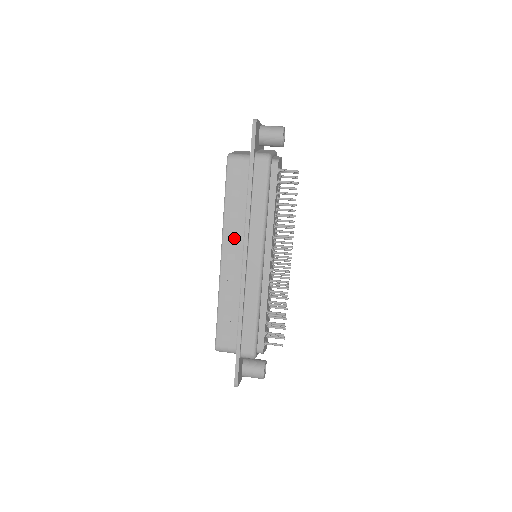
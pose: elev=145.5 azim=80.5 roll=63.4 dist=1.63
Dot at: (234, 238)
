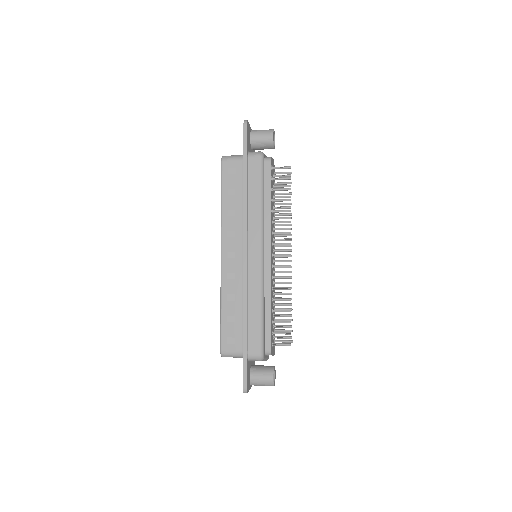
Dot at: (233, 236)
